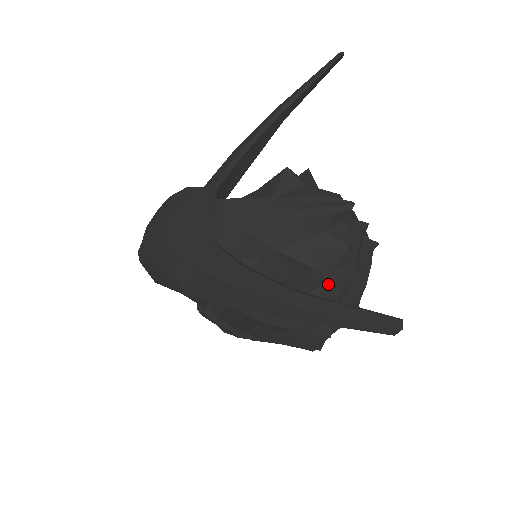
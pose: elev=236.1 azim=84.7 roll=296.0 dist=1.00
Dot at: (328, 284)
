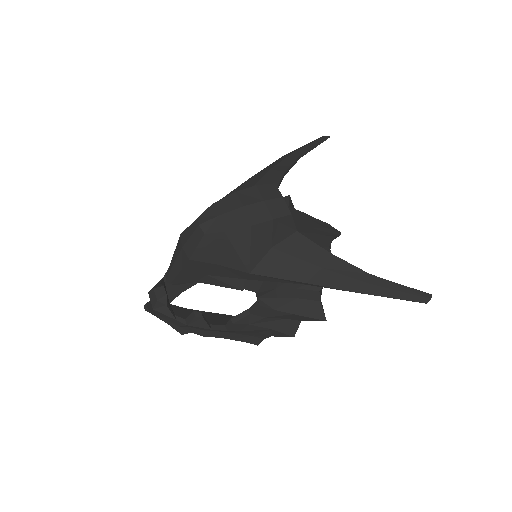
Dot at: occluded
